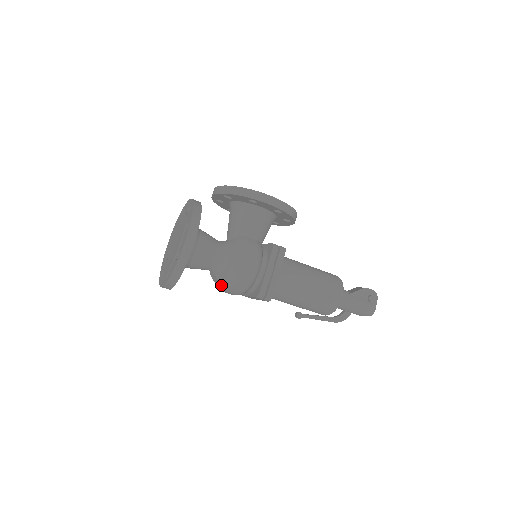
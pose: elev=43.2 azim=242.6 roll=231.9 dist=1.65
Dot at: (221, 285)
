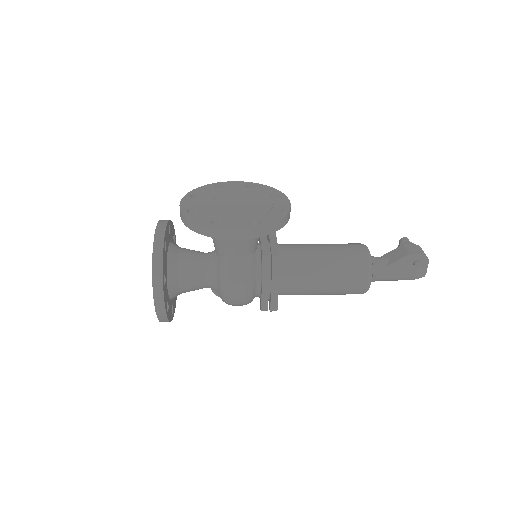
Dot at: occluded
